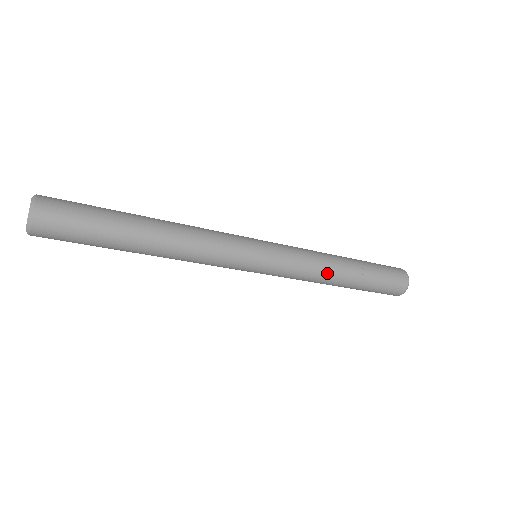
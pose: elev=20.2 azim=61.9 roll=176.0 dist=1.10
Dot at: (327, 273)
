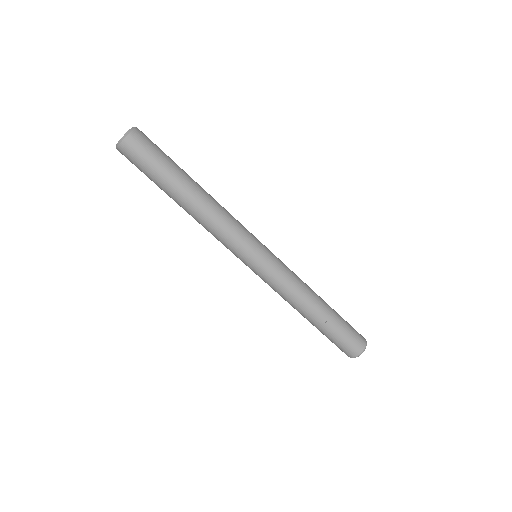
Dot at: (301, 300)
